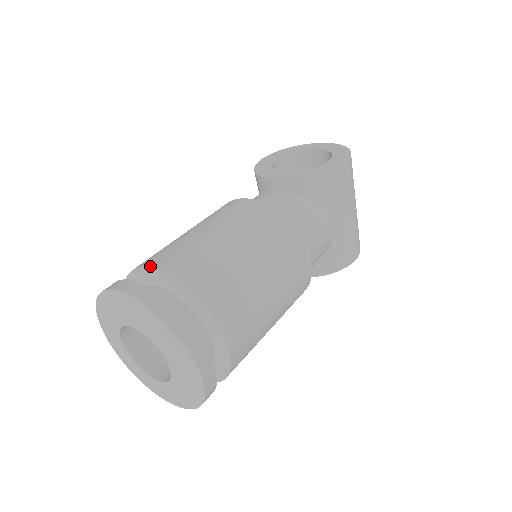
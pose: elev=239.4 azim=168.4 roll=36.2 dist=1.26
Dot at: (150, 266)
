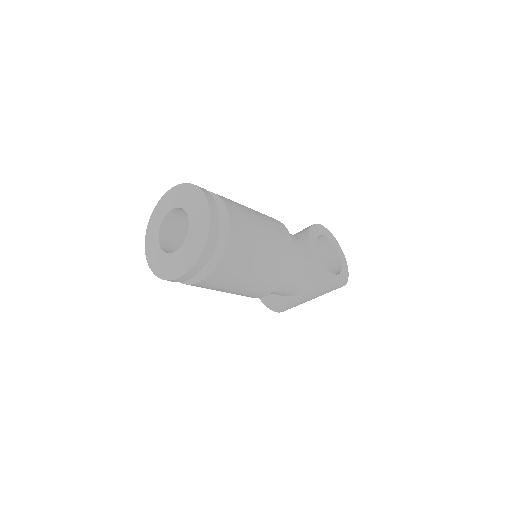
Dot at: (230, 212)
